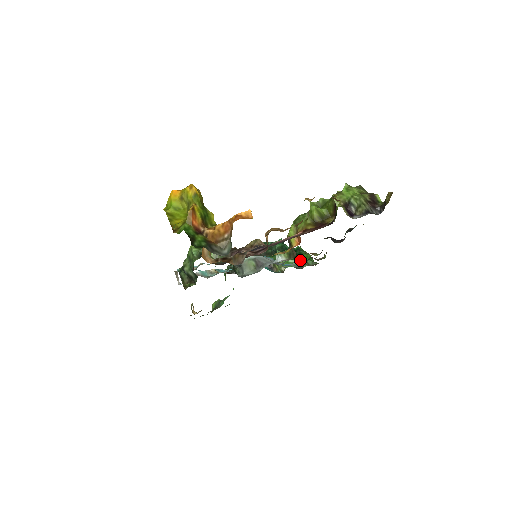
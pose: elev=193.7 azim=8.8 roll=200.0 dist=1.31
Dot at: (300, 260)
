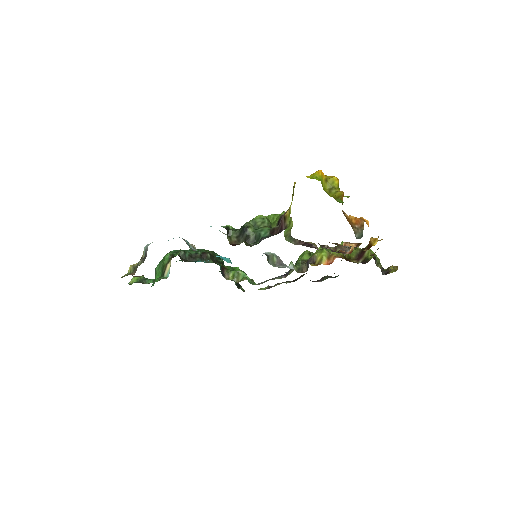
Dot at: occluded
